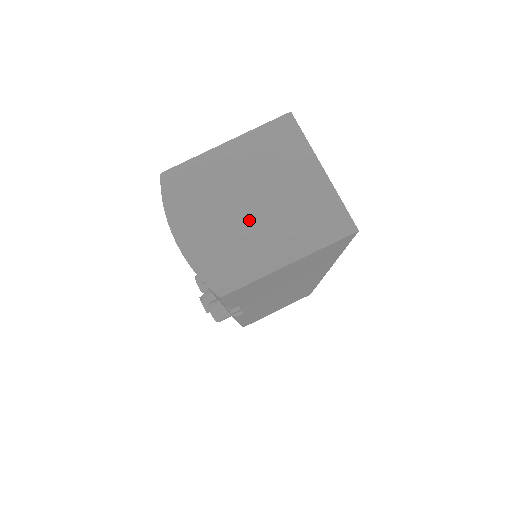
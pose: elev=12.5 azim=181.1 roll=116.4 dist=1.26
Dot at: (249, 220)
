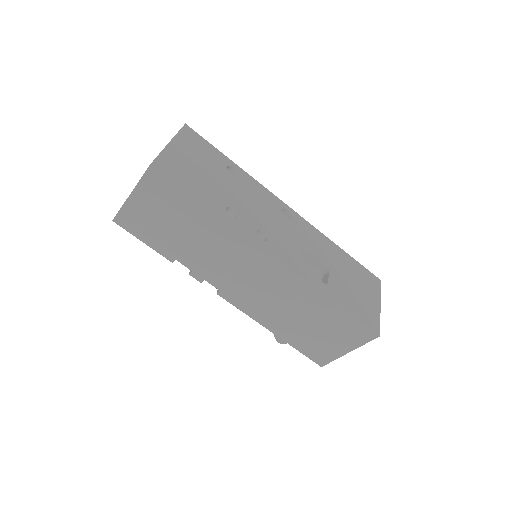
Dot at: occluded
